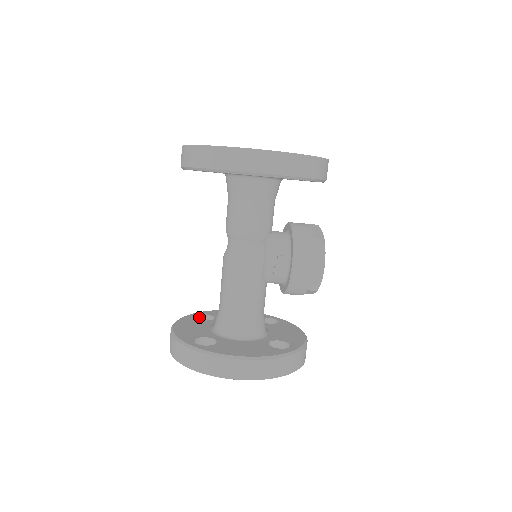
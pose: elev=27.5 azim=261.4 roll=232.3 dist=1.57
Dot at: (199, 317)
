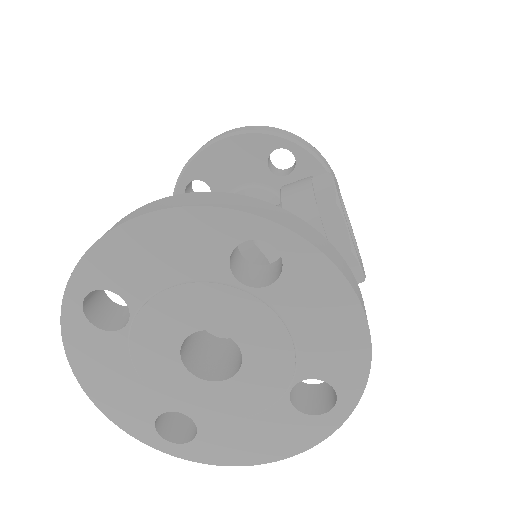
Dot at: (182, 417)
